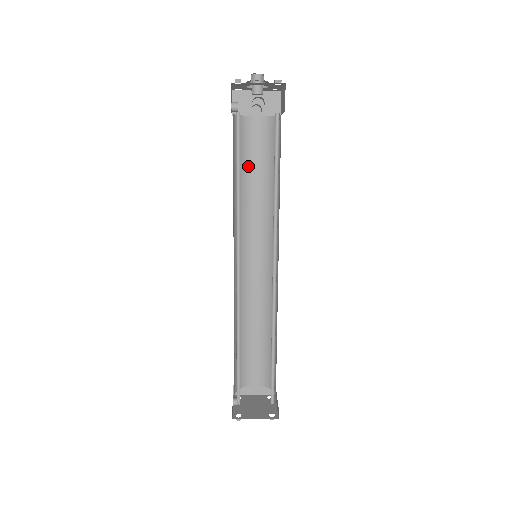
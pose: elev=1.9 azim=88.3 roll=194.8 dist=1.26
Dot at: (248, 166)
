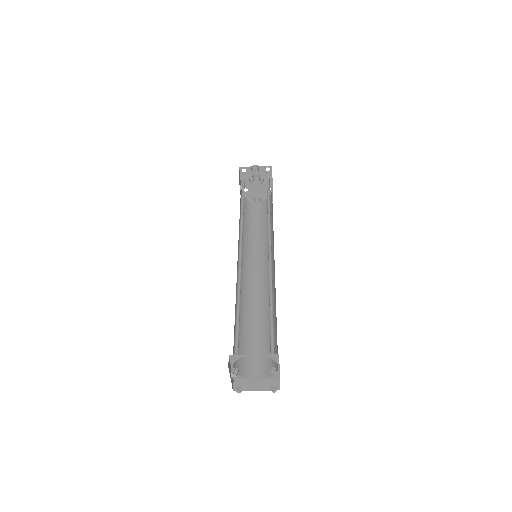
Dot at: (251, 223)
